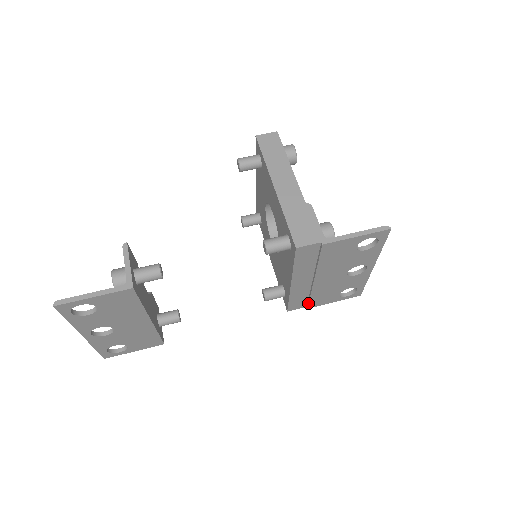
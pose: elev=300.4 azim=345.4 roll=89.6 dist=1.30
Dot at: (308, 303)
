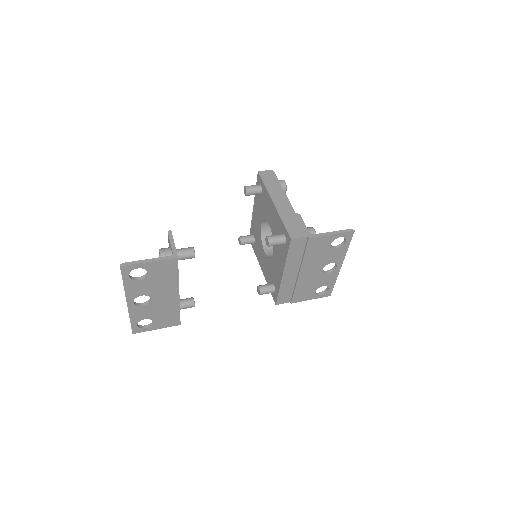
Dot at: (292, 297)
